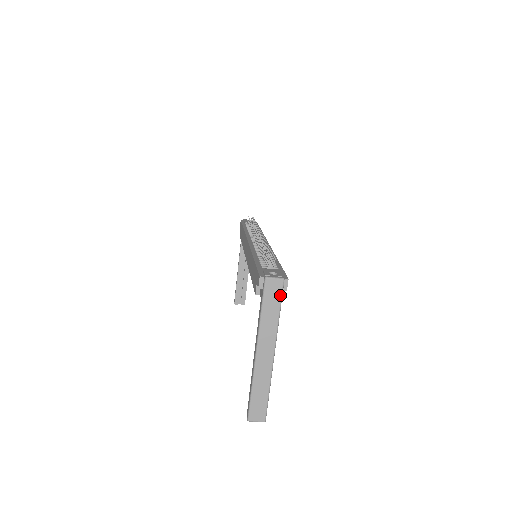
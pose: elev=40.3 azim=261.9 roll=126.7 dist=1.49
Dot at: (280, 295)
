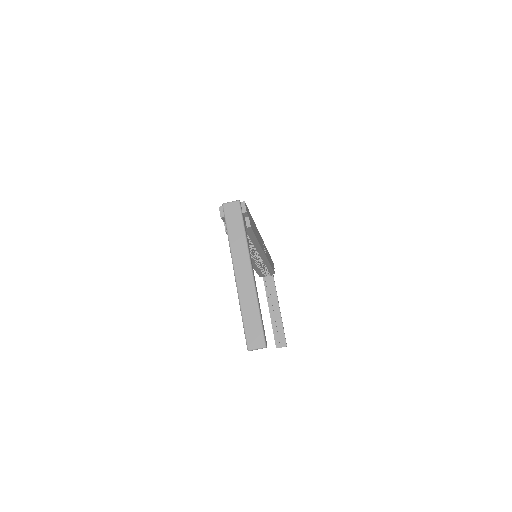
Dot at: (240, 215)
